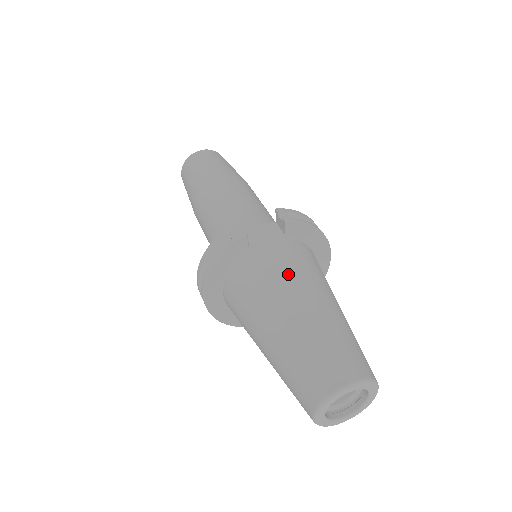
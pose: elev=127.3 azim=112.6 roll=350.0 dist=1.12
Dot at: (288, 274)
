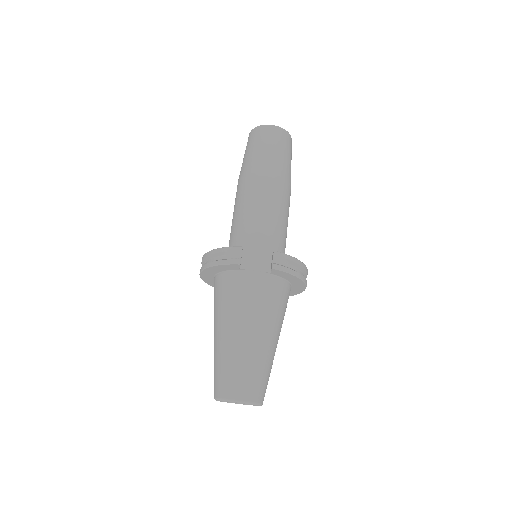
Dot at: (252, 306)
